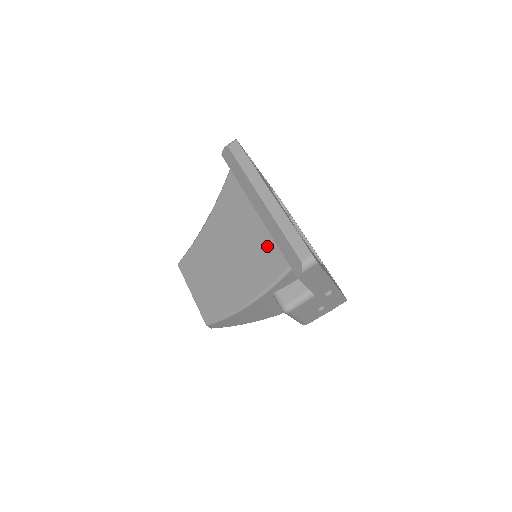
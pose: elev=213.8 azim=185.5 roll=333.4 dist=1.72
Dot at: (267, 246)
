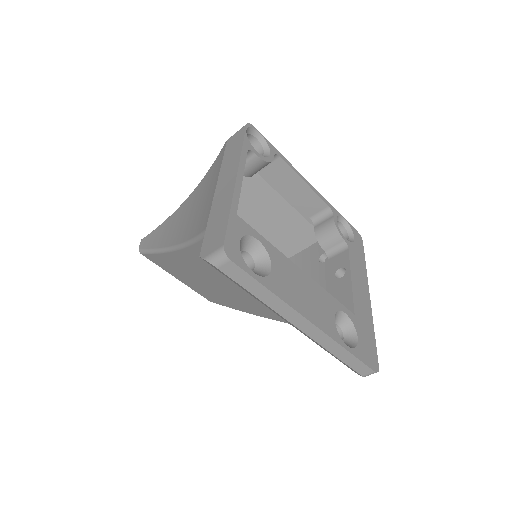
Dot at: occluded
